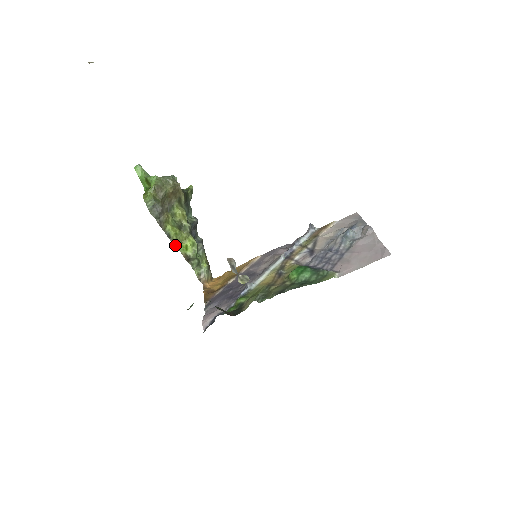
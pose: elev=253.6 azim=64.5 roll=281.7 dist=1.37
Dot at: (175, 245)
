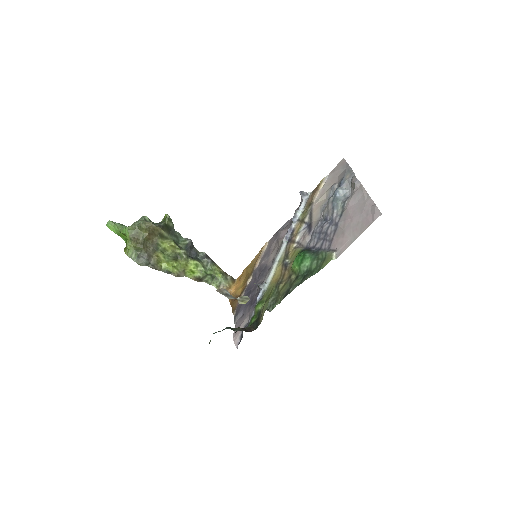
Dot at: (179, 276)
